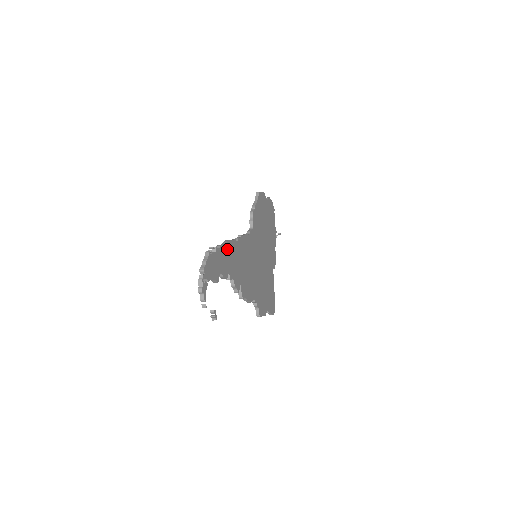
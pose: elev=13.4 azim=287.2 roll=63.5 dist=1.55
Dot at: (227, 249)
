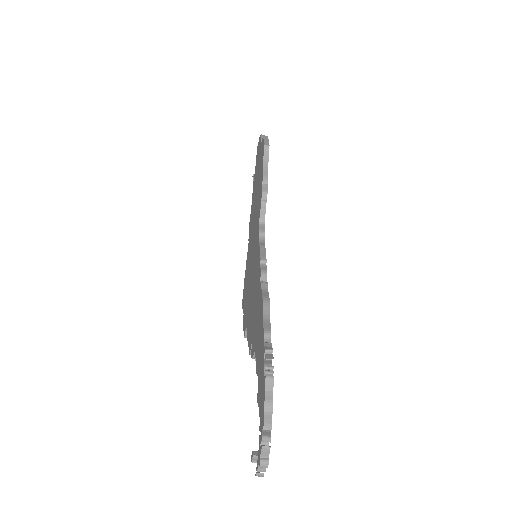
Dot at: occluded
